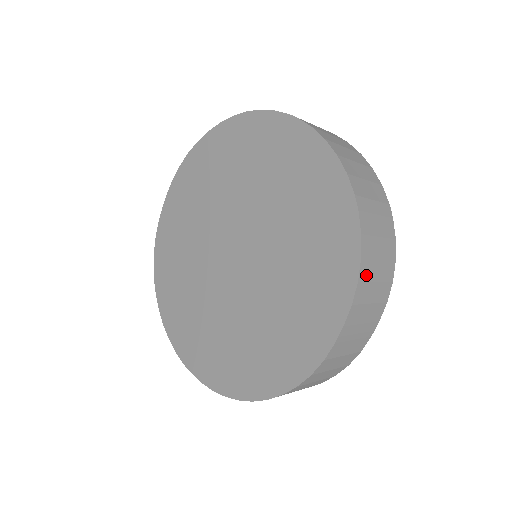
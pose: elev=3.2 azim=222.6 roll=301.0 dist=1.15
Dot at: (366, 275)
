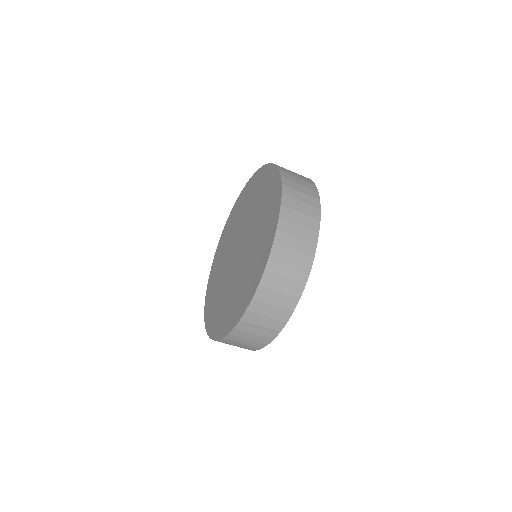
Dot at: (289, 194)
